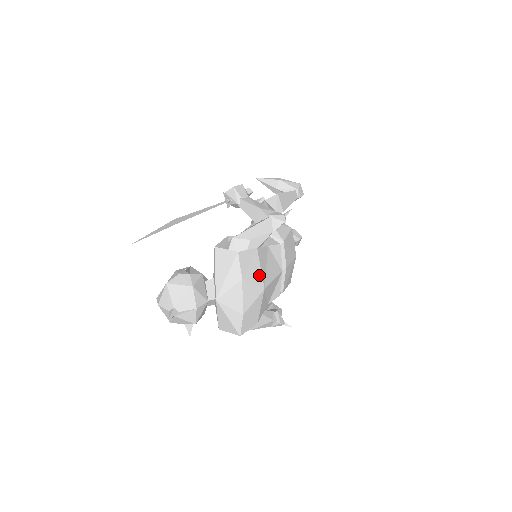
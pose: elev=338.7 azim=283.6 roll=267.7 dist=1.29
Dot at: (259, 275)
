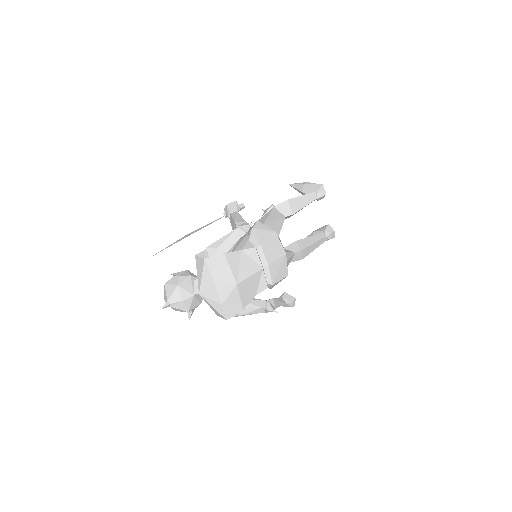
Dot at: (229, 274)
